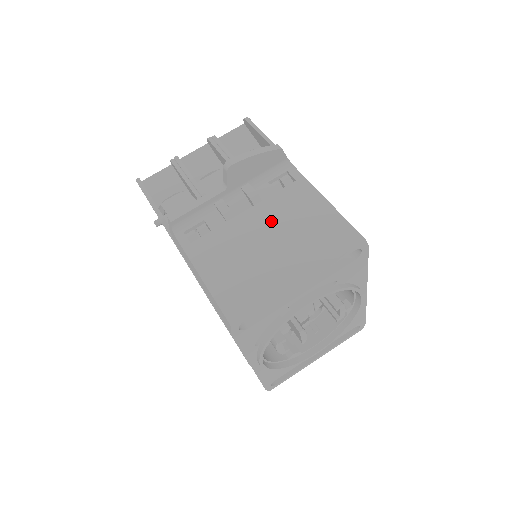
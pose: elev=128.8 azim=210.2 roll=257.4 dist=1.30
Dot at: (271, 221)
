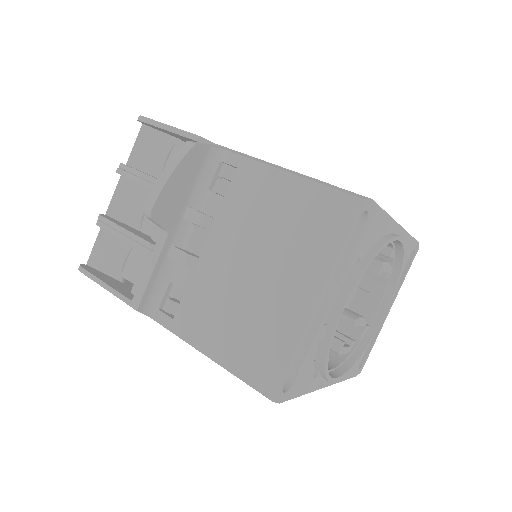
Dot at: (240, 240)
